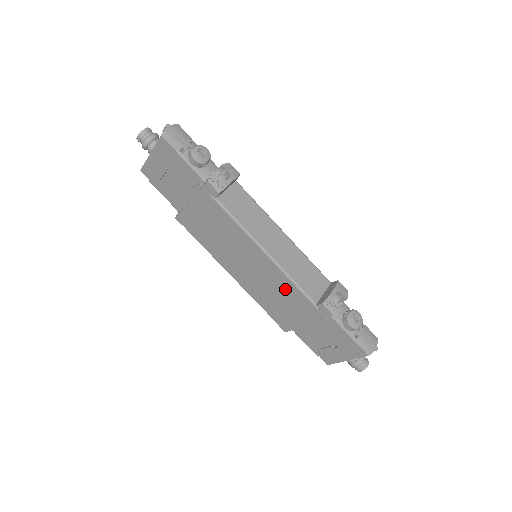
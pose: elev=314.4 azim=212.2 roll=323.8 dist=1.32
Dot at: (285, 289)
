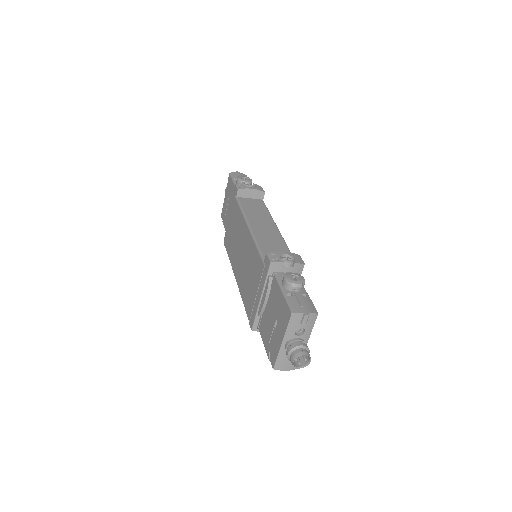
Dot at: (253, 259)
